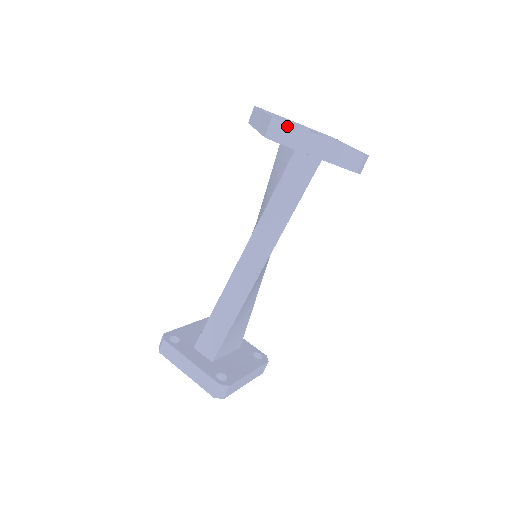
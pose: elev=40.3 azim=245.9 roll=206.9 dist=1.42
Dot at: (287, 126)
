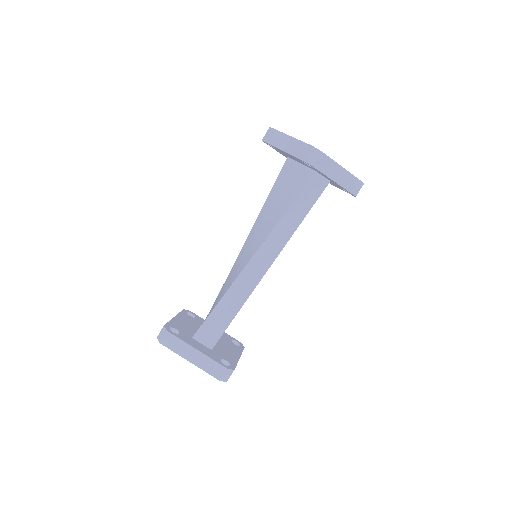
Dot at: (324, 155)
